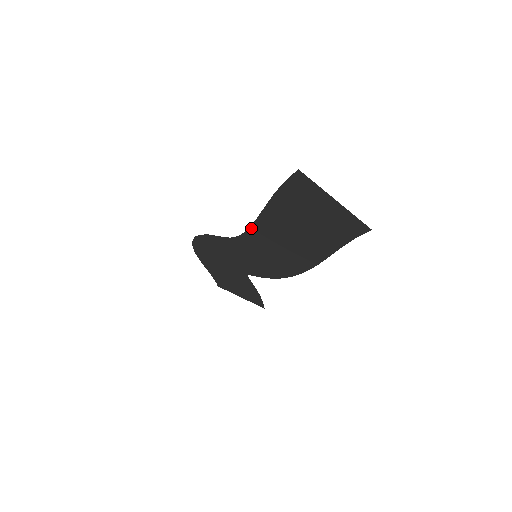
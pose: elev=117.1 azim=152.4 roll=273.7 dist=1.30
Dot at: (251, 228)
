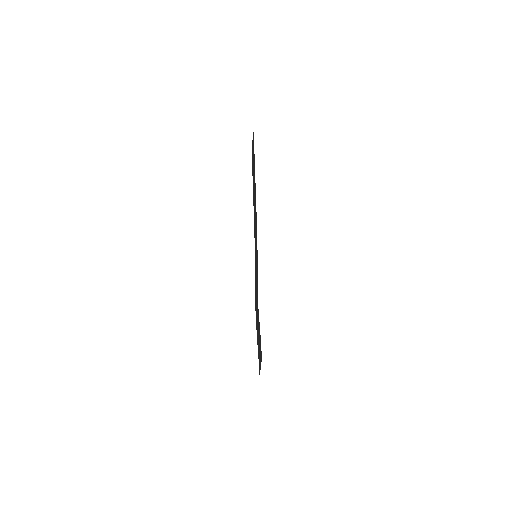
Dot at: occluded
